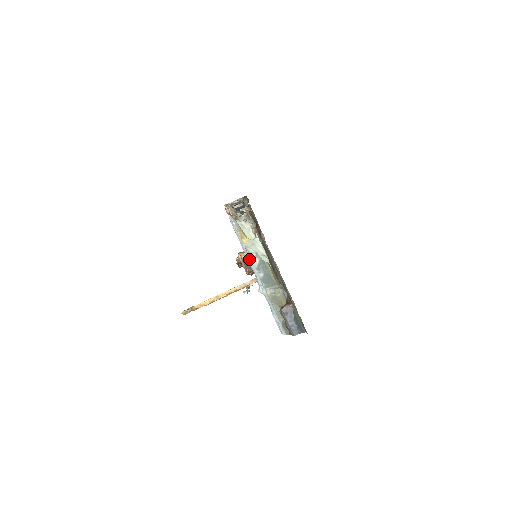
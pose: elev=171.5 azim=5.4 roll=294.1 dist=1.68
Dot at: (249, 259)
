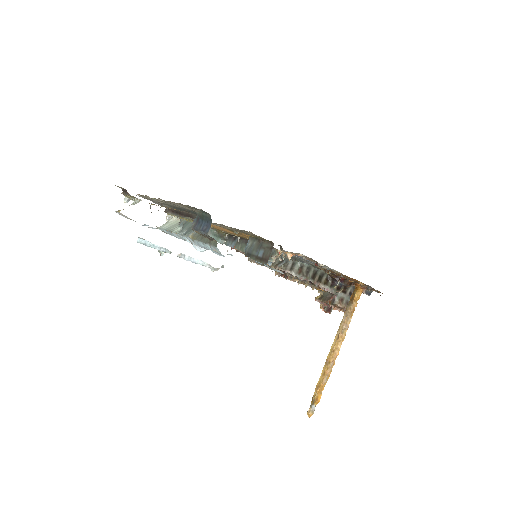
Dot at: (175, 235)
